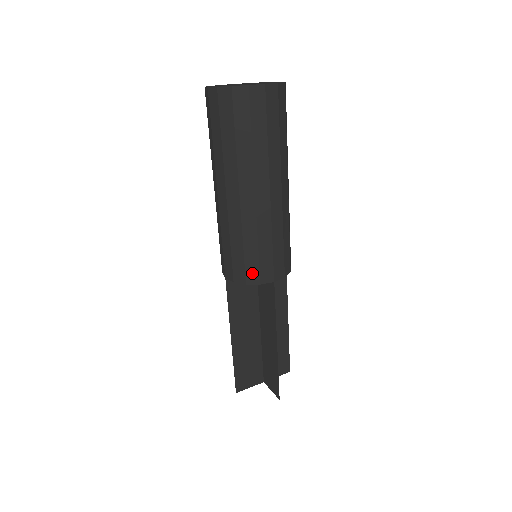
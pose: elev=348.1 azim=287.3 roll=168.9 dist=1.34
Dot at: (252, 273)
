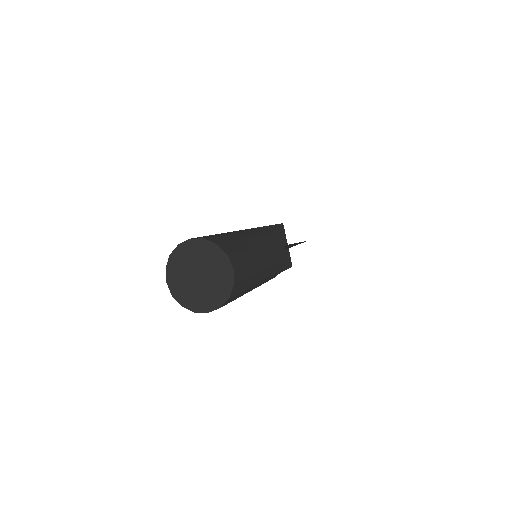
Dot at: occluded
